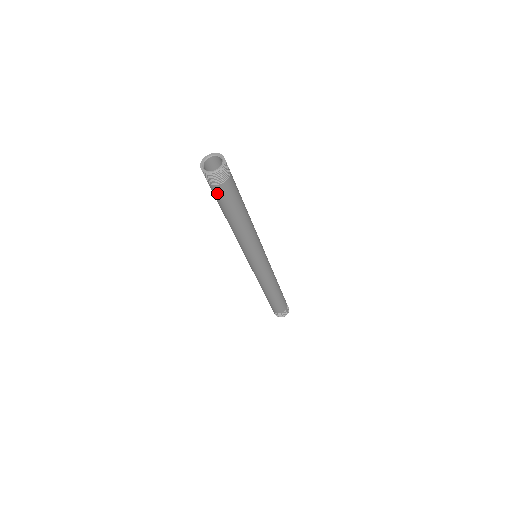
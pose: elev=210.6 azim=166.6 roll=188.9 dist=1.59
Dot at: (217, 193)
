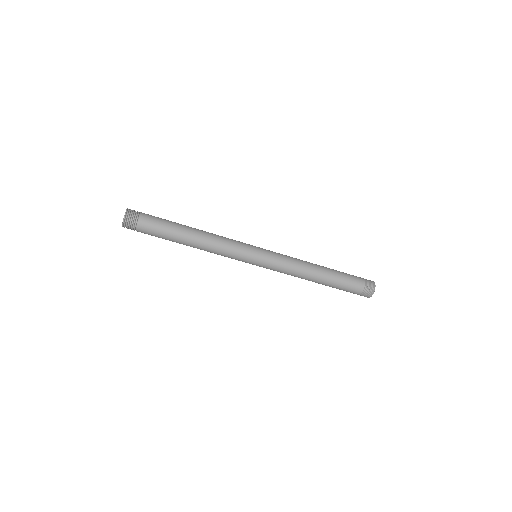
Dot at: (146, 232)
